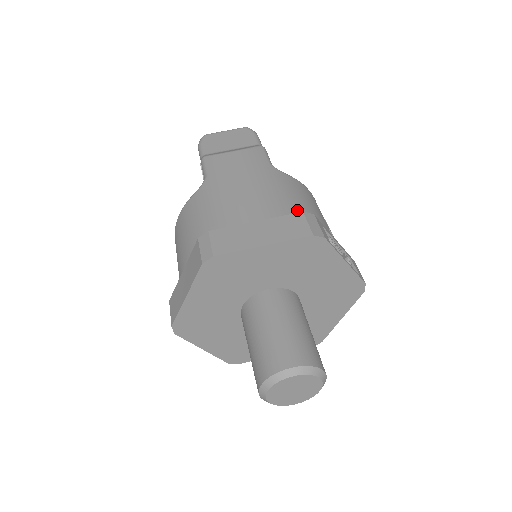
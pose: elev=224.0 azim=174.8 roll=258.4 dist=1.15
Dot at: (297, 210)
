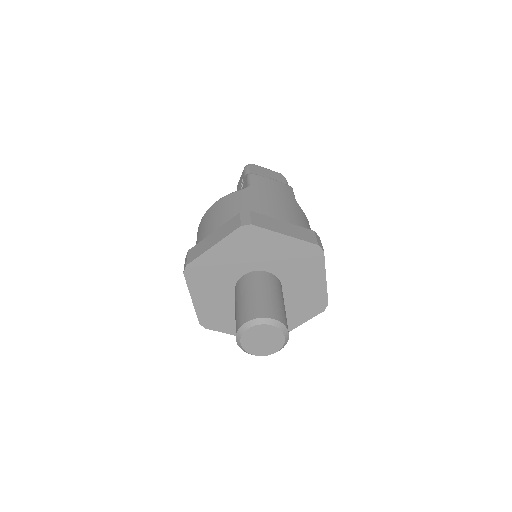
Dot at: occluded
